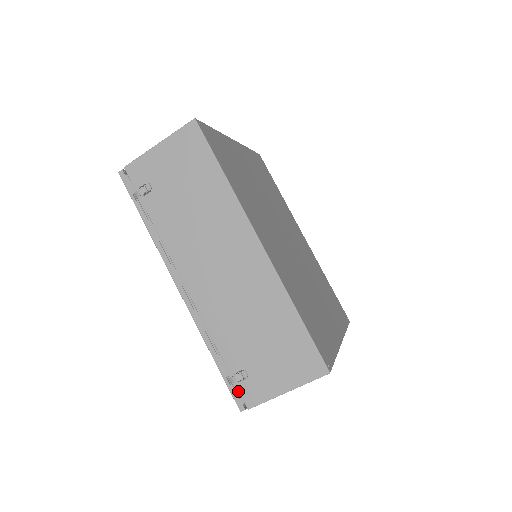
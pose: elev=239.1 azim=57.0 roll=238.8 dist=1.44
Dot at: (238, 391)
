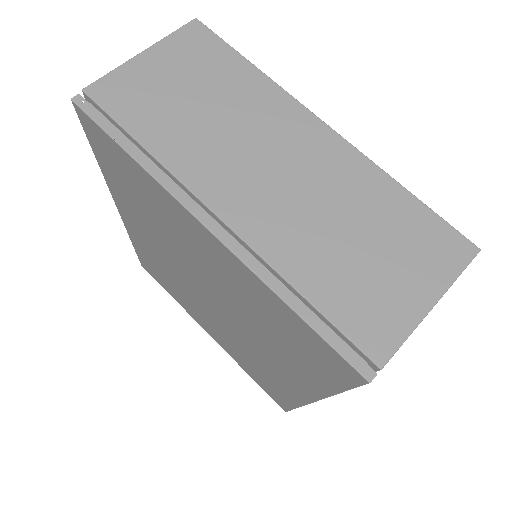
Dot at: occluded
